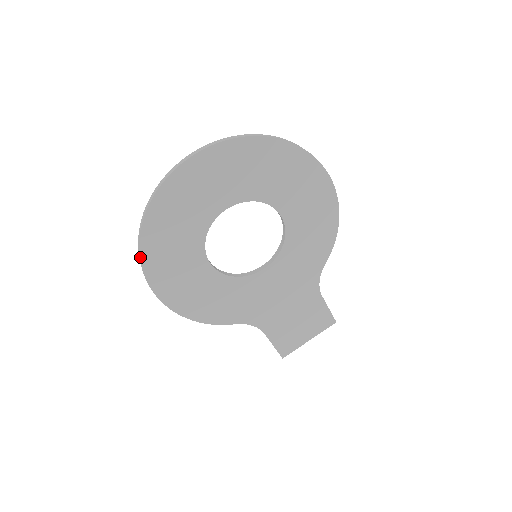
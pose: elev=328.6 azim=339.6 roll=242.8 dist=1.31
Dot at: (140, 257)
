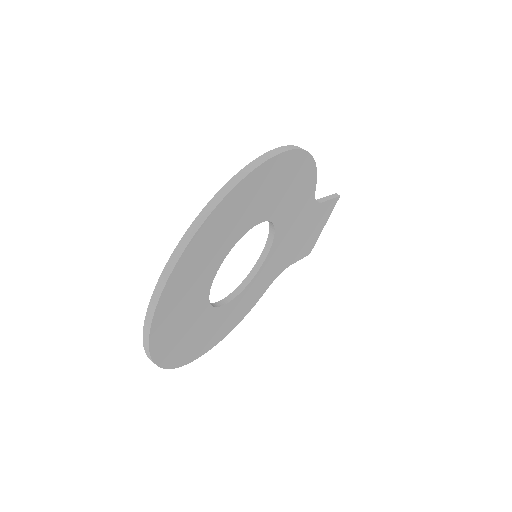
Dot at: (172, 368)
